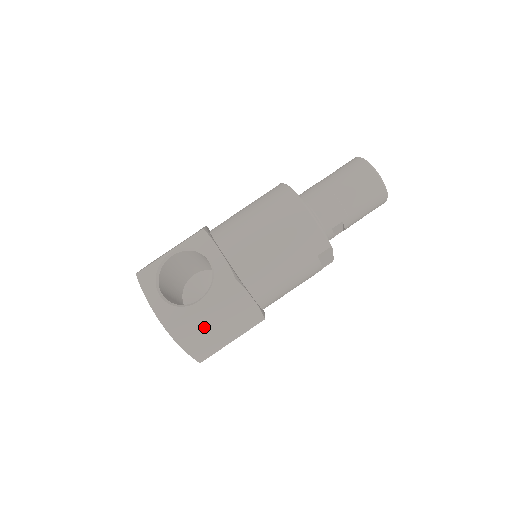
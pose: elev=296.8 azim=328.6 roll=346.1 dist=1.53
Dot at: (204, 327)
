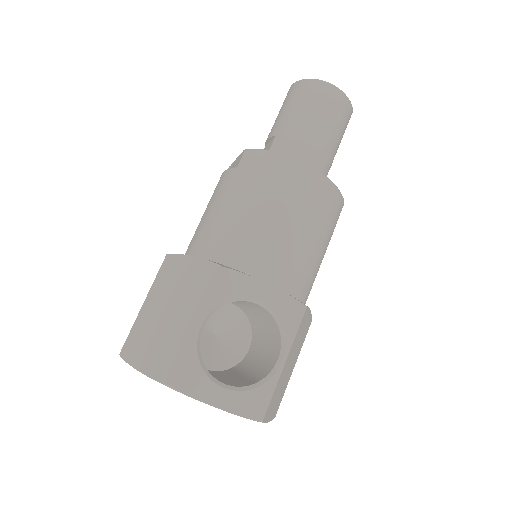
Dot at: (283, 381)
